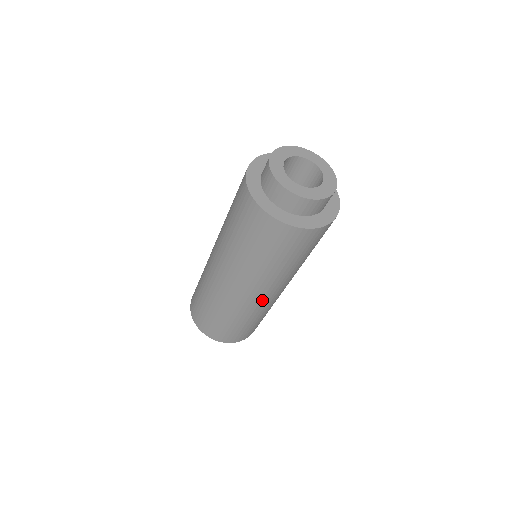
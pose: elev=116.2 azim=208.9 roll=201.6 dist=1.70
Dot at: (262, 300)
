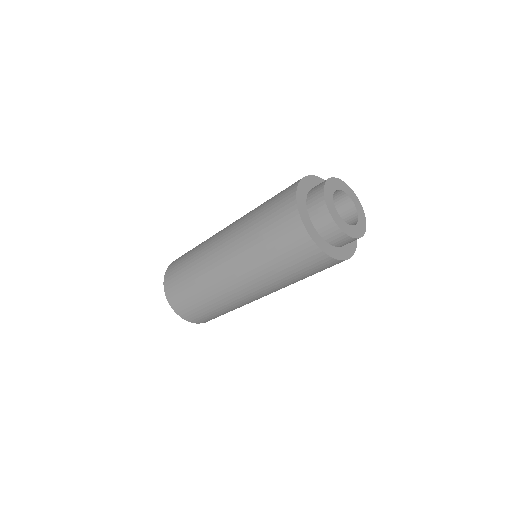
Dot at: (221, 271)
